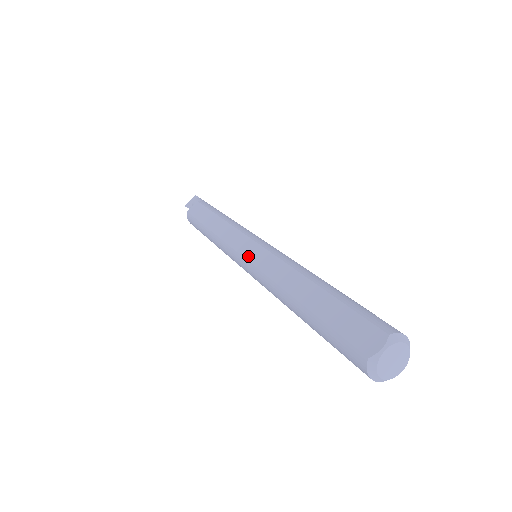
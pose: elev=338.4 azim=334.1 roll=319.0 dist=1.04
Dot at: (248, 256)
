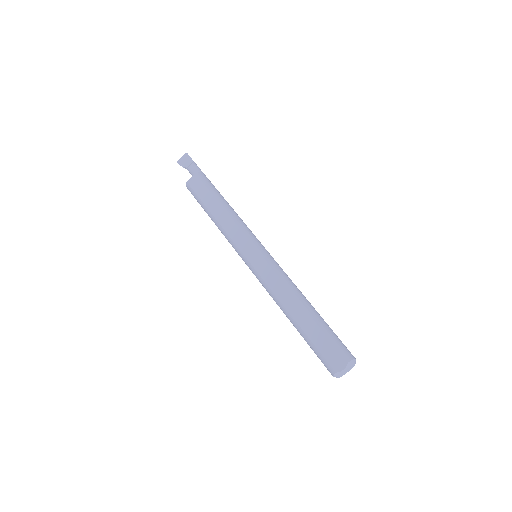
Dot at: (254, 264)
